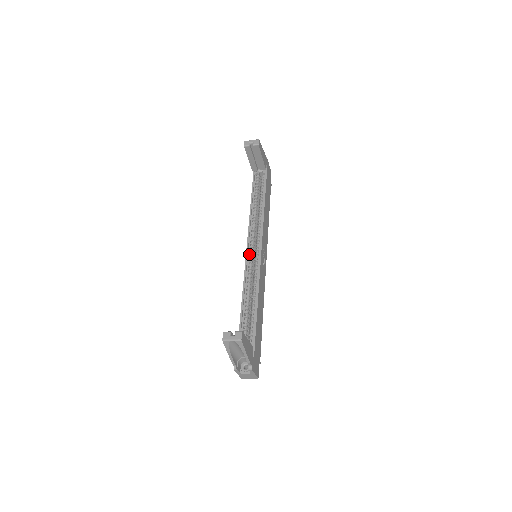
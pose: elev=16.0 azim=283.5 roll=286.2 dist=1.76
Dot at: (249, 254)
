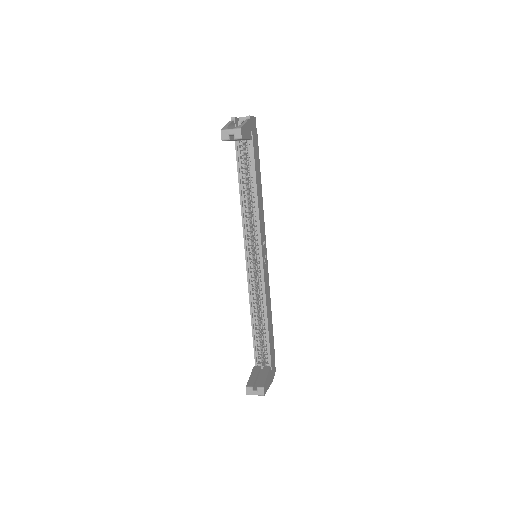
Dot at: (249, 261)
